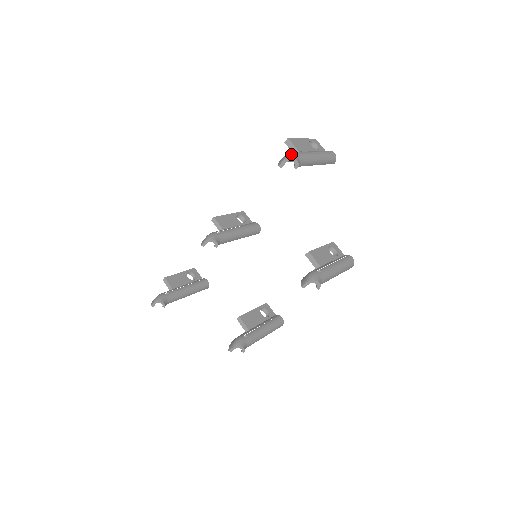
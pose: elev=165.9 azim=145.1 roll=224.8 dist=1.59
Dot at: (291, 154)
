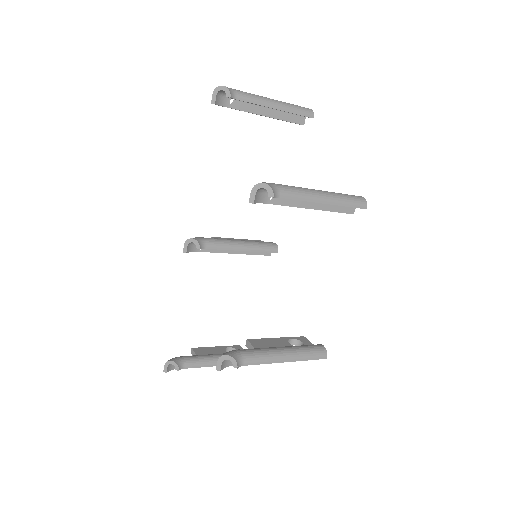
Dot at: (221, 87)
